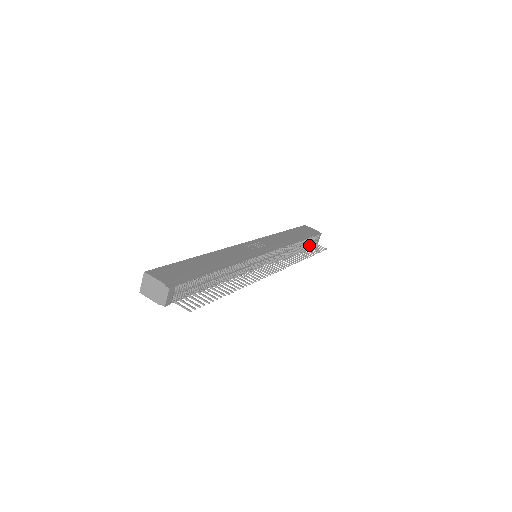
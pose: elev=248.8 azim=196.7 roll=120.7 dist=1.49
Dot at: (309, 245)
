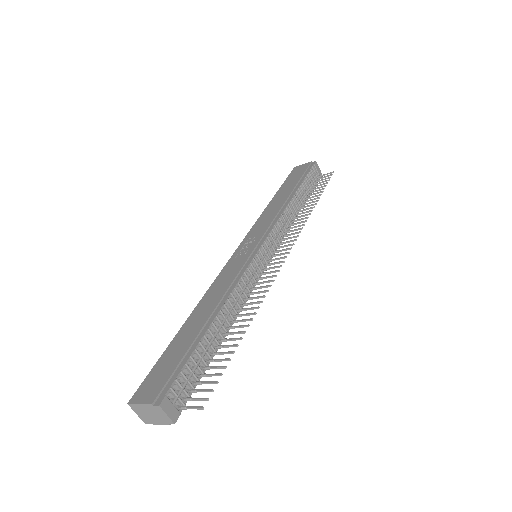
Dot at: (312, 185)
